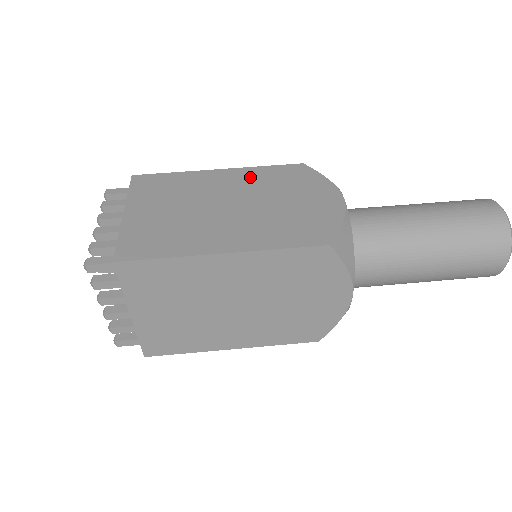
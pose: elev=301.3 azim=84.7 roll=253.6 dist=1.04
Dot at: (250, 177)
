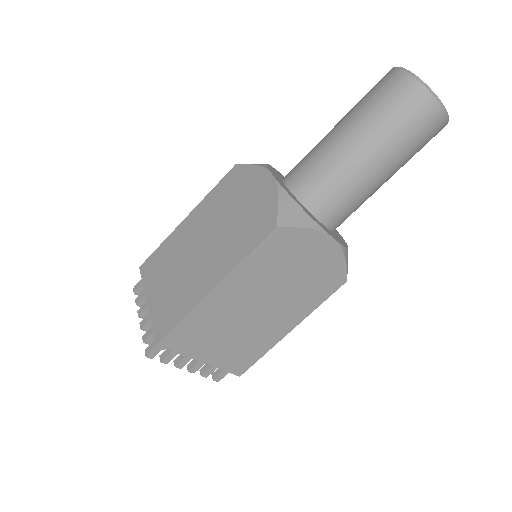
Dot at: (206, 208)
